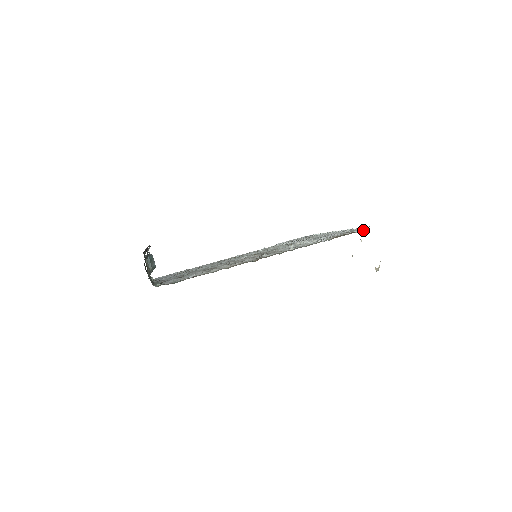
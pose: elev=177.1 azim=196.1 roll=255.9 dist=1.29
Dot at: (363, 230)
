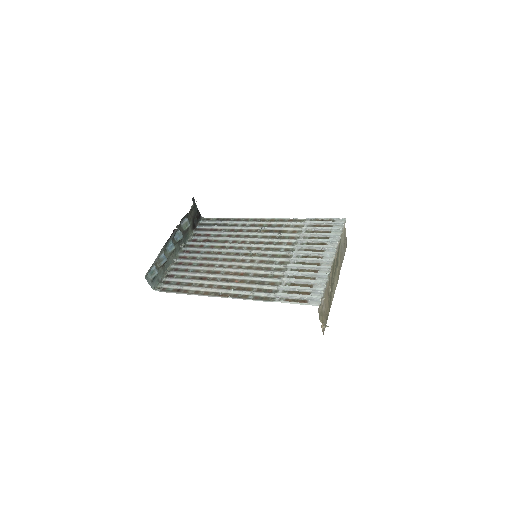
Dot at: (316, 302)
